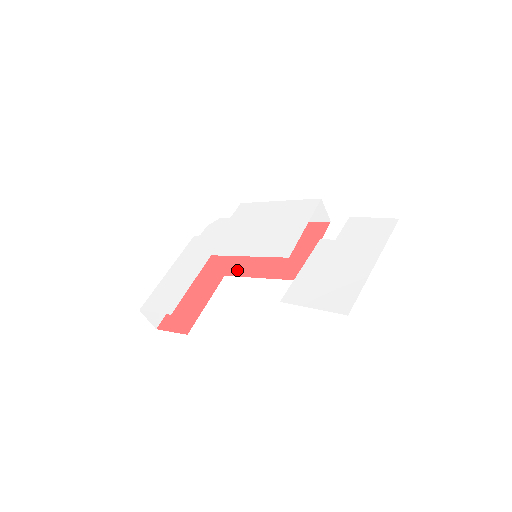
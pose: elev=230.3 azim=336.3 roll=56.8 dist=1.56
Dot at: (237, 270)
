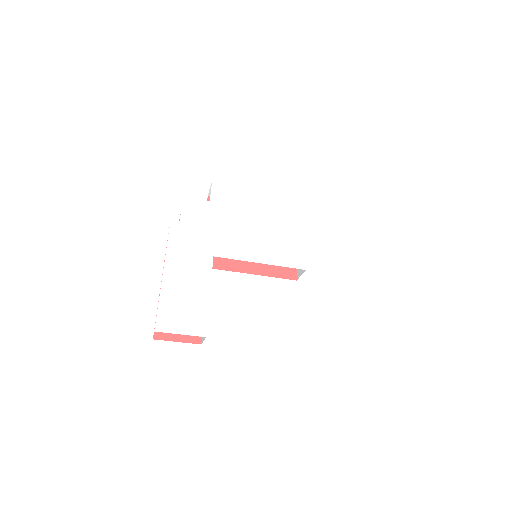
Dot at: (221, 262)
